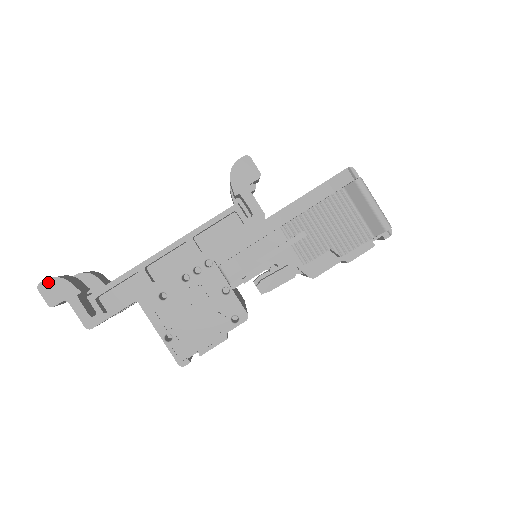
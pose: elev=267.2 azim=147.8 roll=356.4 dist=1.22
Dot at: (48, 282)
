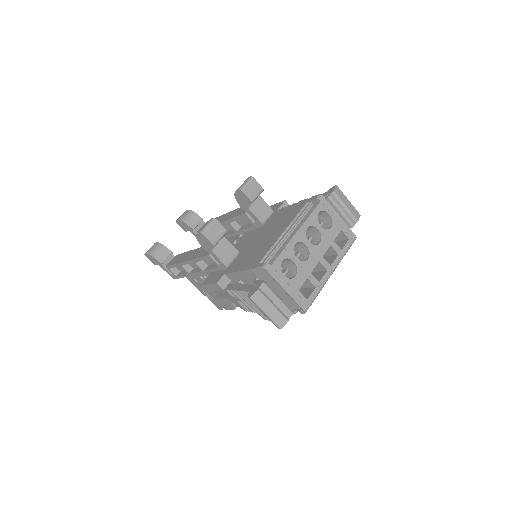
Dot at: (147, 255)
